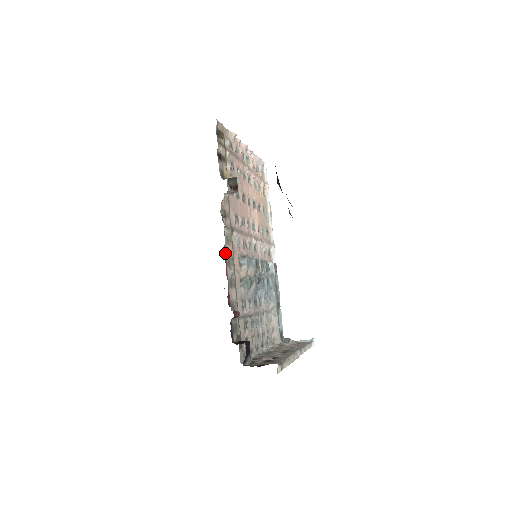
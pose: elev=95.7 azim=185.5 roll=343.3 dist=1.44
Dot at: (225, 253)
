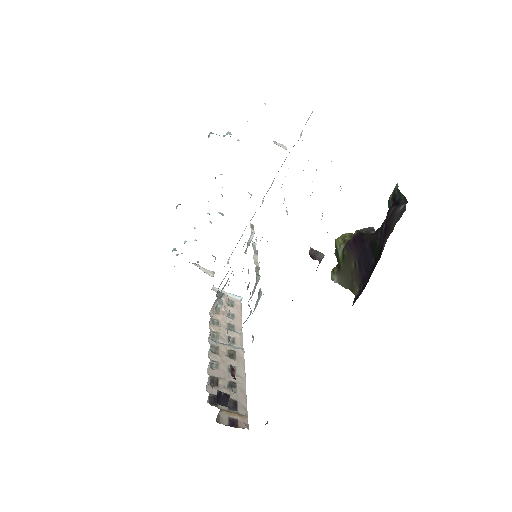
Dot at: occluded
